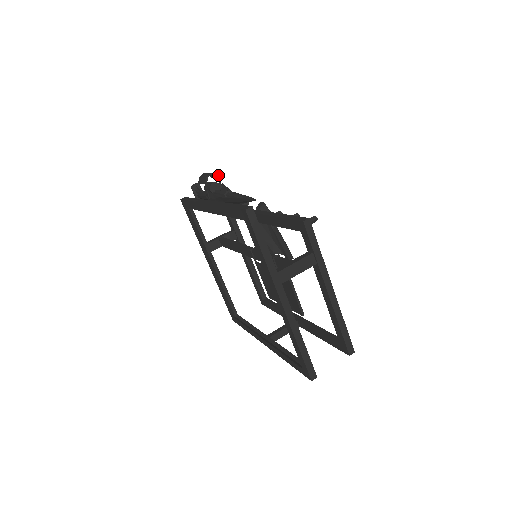
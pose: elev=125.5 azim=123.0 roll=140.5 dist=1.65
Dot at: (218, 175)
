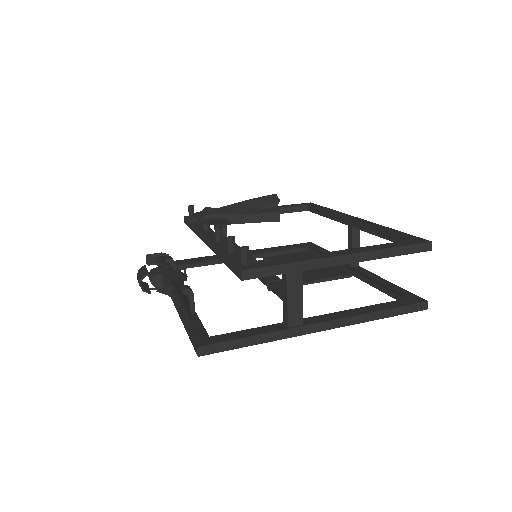
Dot at: (144, 276)
